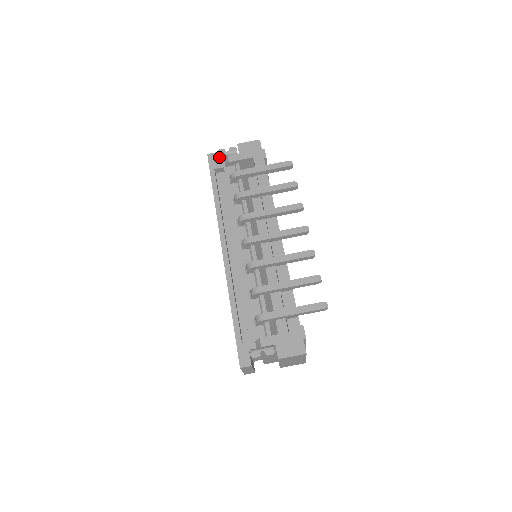
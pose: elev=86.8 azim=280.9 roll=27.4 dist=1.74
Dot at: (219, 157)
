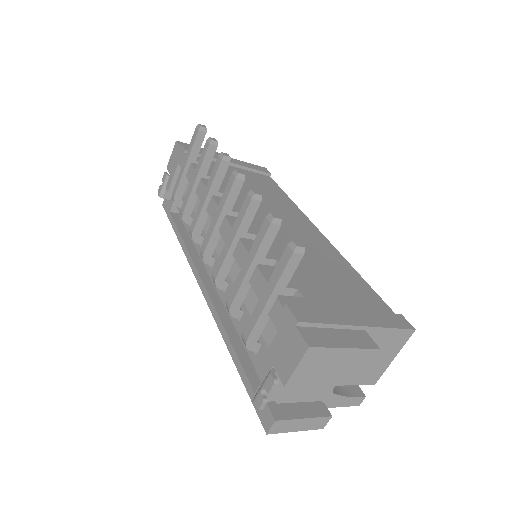
Dot at: (162, 197)
